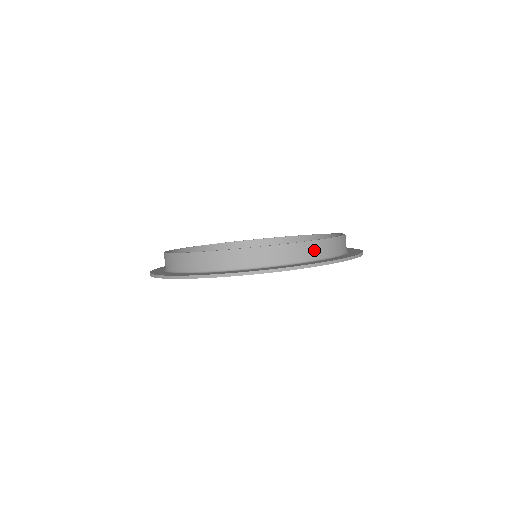
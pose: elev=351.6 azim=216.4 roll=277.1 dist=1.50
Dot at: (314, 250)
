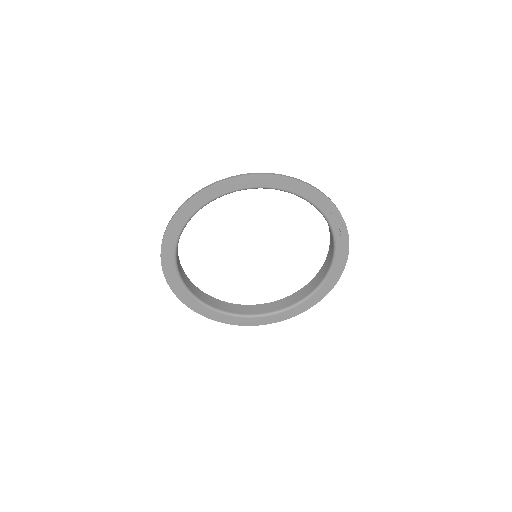
Dot at: occluded
